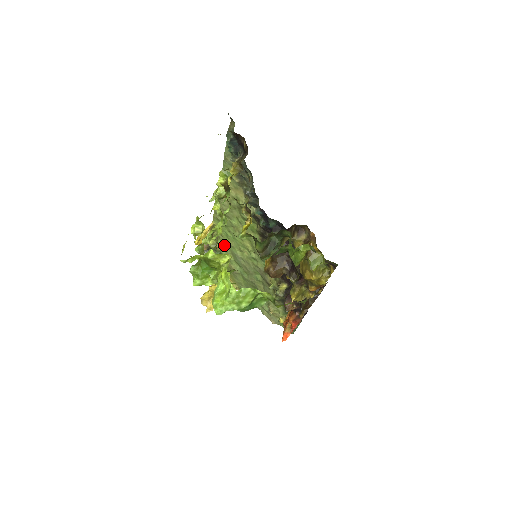
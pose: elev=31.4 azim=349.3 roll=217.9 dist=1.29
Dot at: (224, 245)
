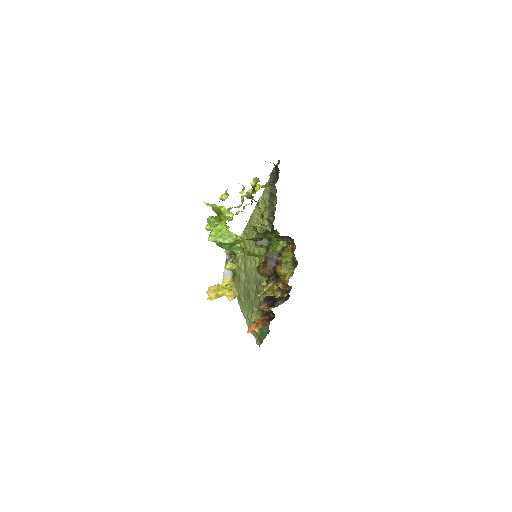
Dot at: (242, 256)
